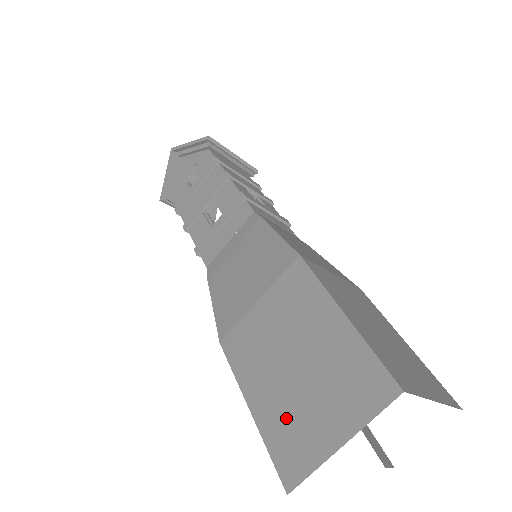
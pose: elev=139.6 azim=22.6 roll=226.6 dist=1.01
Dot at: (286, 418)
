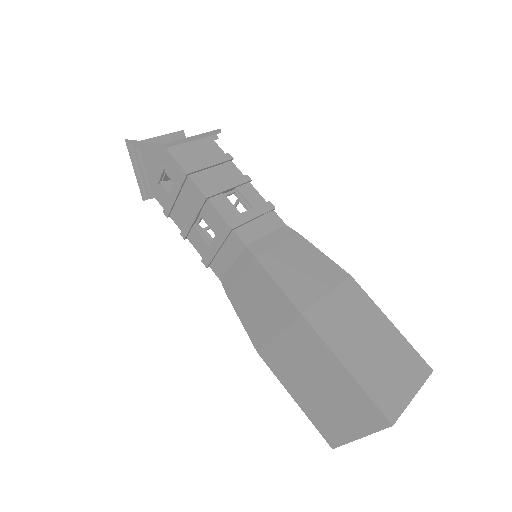
Dot at: (321, 414)
